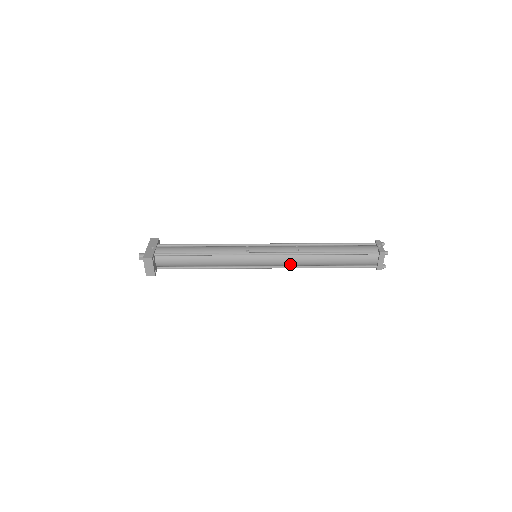
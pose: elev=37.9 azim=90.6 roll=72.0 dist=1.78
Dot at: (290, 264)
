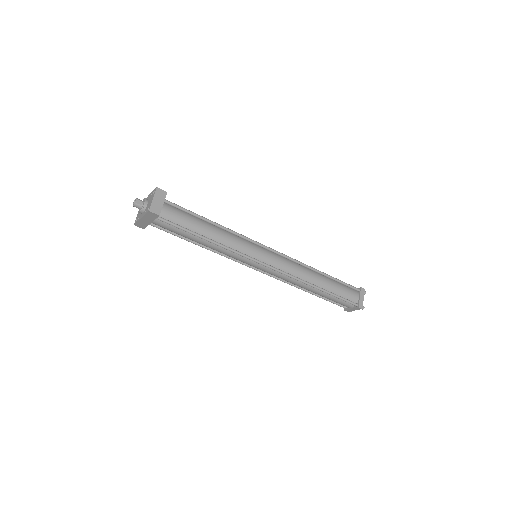
Dot at: (290, 271)
